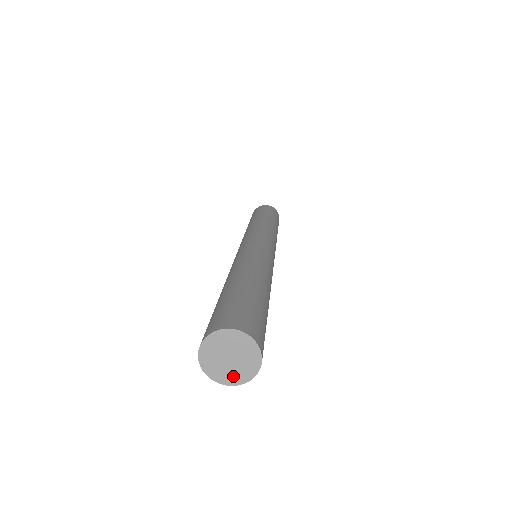
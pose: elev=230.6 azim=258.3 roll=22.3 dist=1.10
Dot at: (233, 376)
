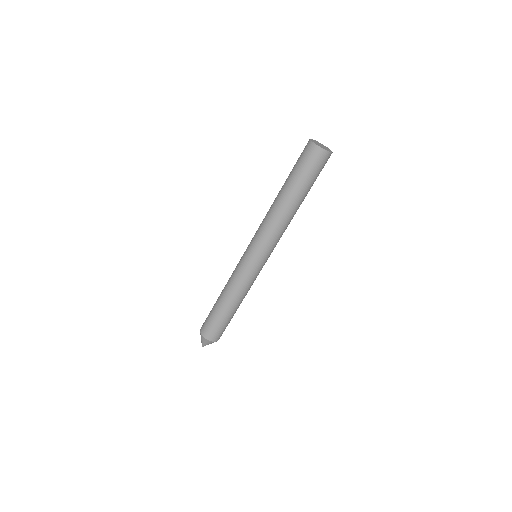
Dot at: (321, 146)
